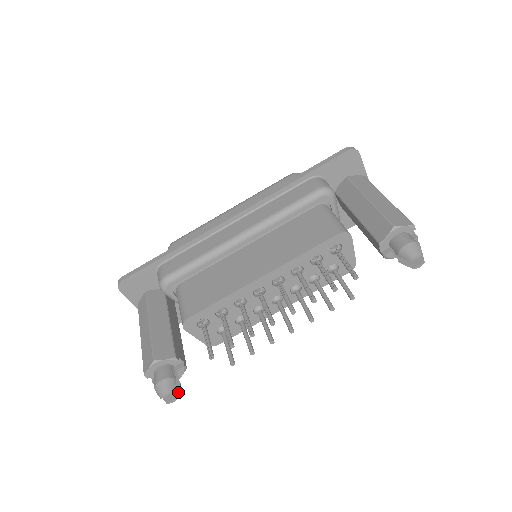
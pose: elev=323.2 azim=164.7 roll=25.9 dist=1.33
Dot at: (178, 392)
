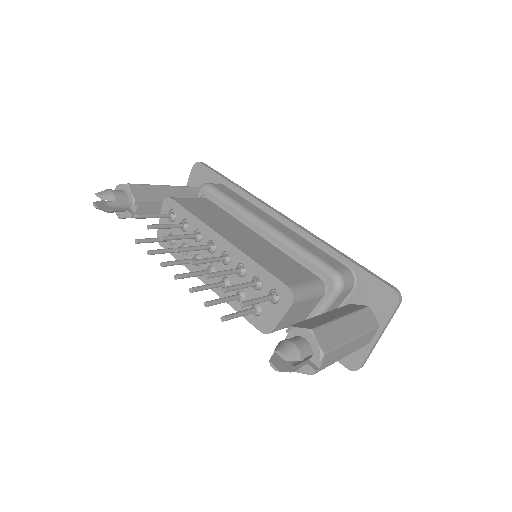
Dot at: (104, 208)
